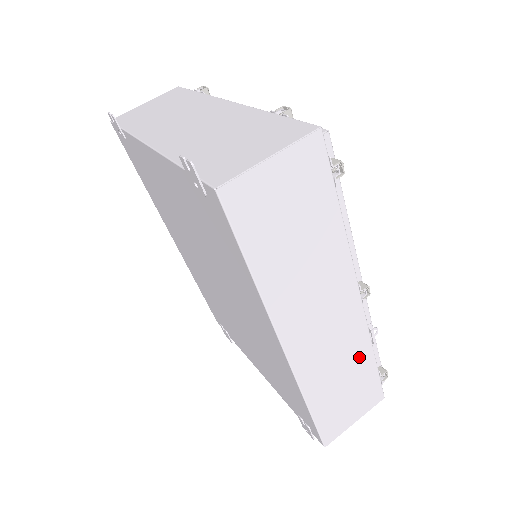
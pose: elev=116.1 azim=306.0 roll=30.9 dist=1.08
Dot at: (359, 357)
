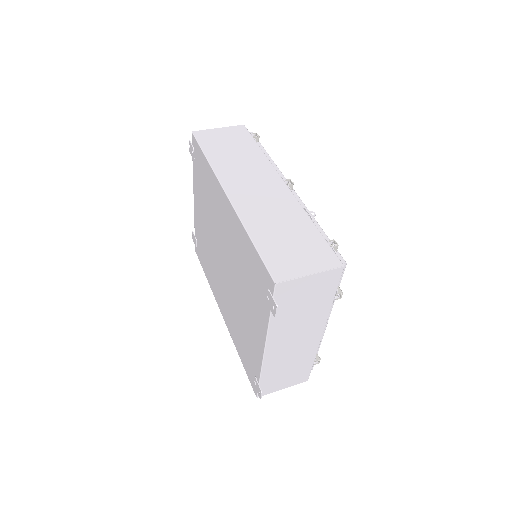
Dot at: (297, 219)
